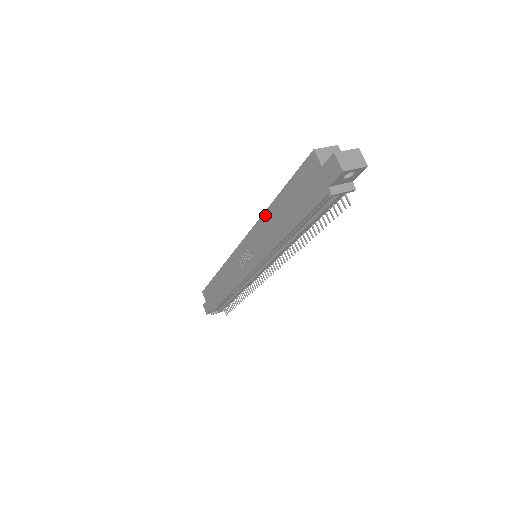
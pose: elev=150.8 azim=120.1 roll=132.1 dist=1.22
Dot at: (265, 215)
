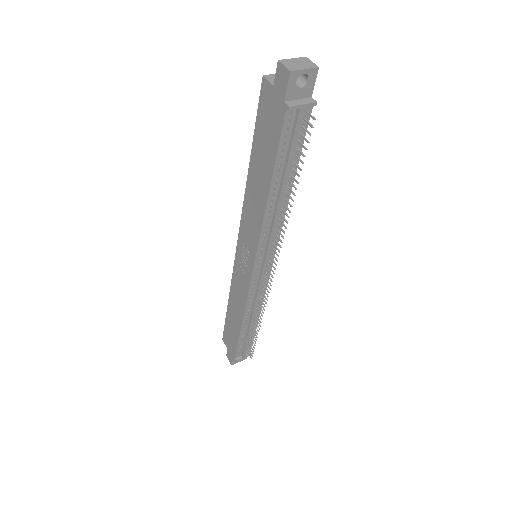
Dot at: (246, 191)
